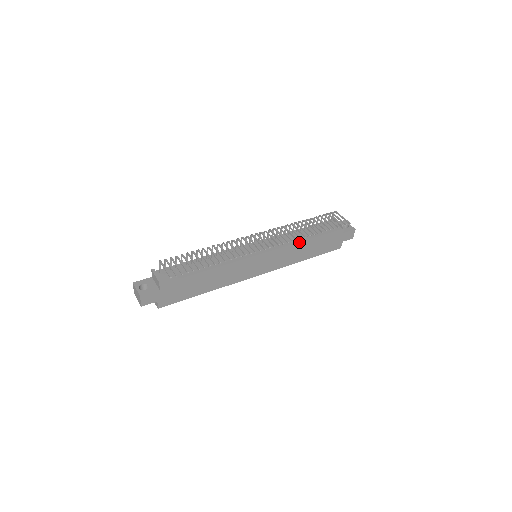
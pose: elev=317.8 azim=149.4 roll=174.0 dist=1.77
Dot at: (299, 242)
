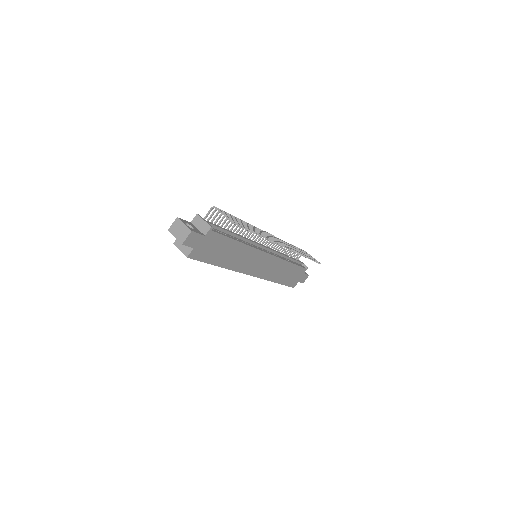
Dot at: (286, 261)
